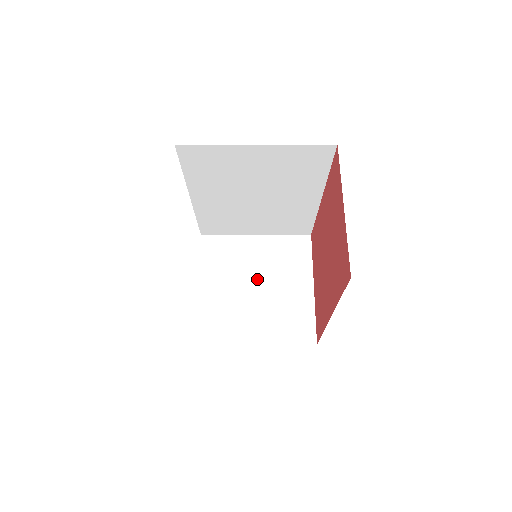
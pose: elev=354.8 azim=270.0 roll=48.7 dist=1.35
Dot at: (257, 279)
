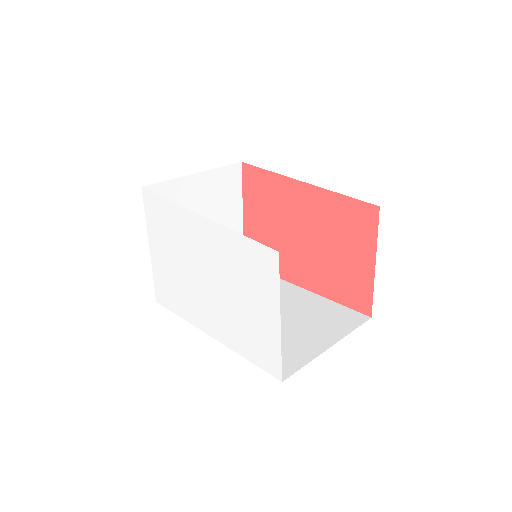
Dot at: occluded
